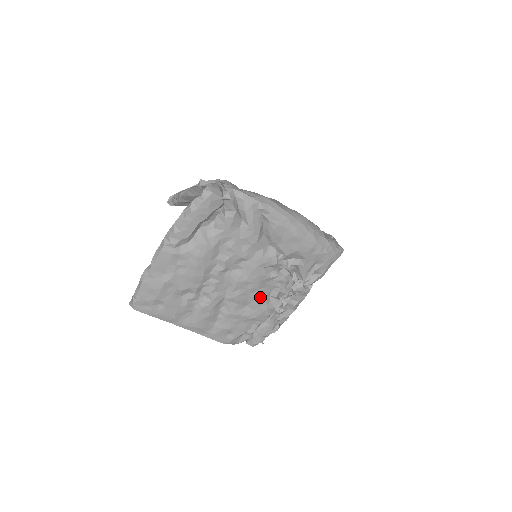
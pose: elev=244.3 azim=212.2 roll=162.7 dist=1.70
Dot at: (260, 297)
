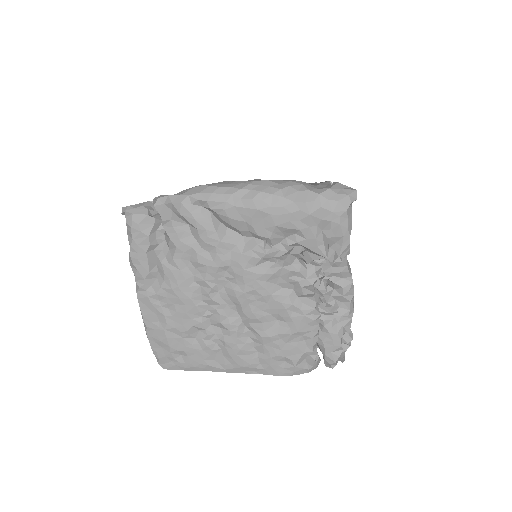
Dot at: (282, 303)
